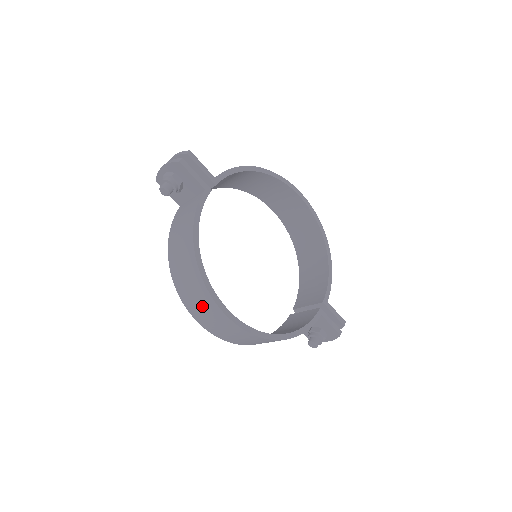
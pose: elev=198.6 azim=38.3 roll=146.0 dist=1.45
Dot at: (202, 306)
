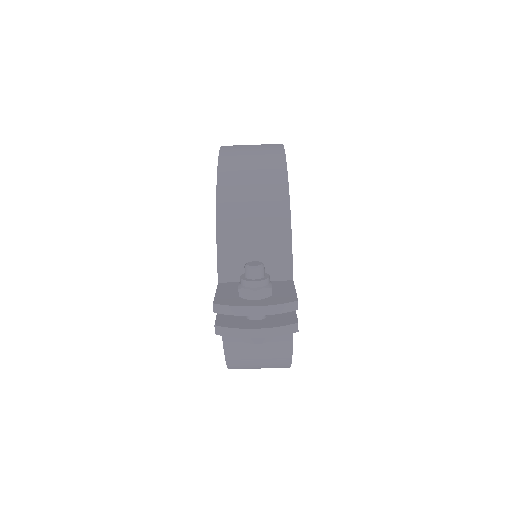
Dot at: occluded
